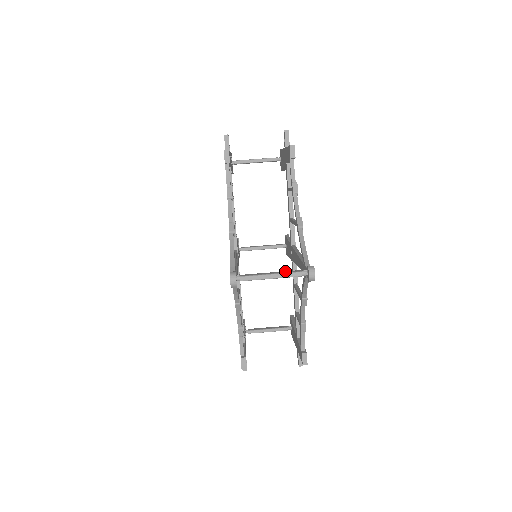
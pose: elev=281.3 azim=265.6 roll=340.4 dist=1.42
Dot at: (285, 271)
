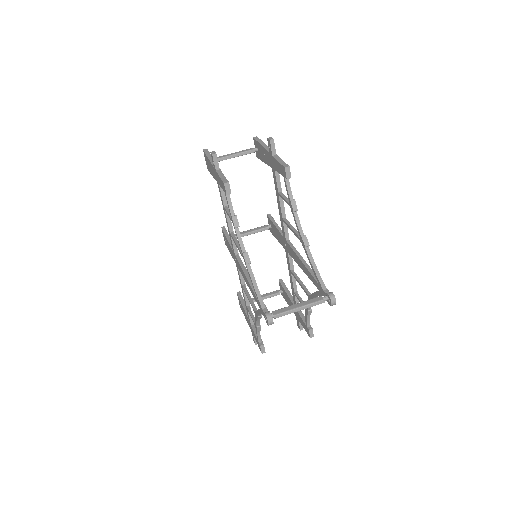
Dot at: (309, 300)
